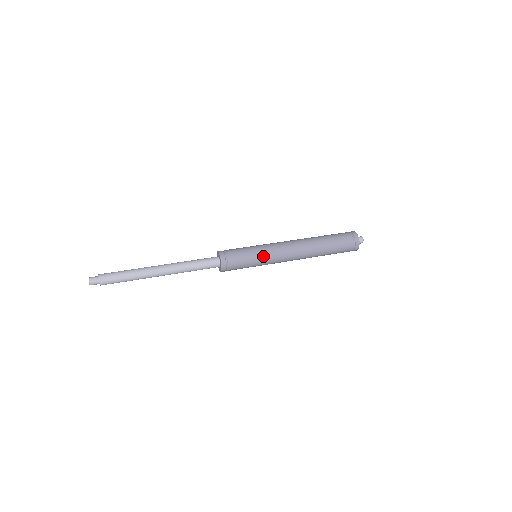
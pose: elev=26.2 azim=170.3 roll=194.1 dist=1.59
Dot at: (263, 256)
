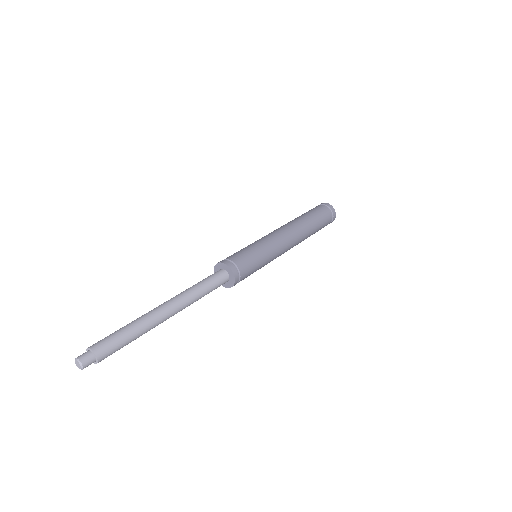
Dot at: (268, 252)
